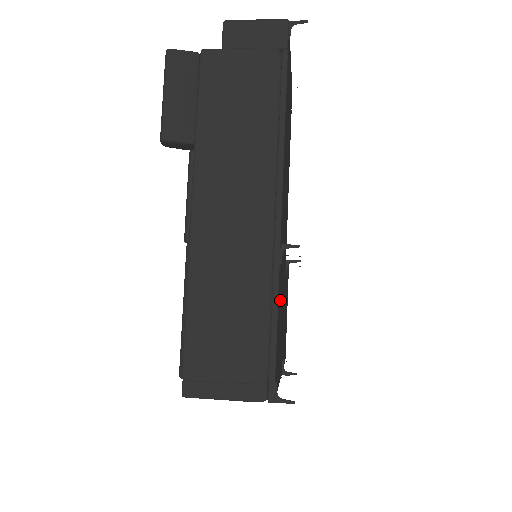
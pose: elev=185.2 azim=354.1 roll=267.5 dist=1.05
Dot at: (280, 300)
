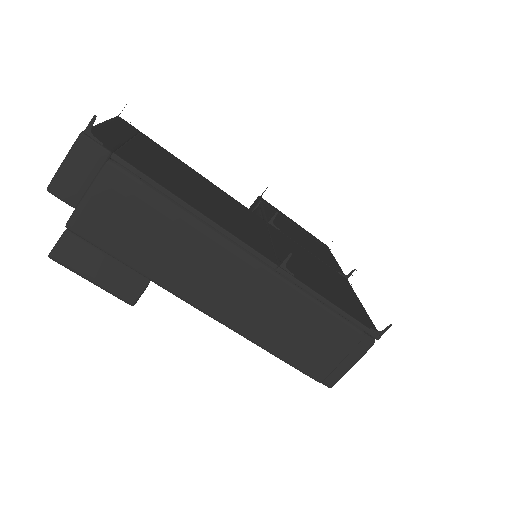
Dot at: (311, 277)
